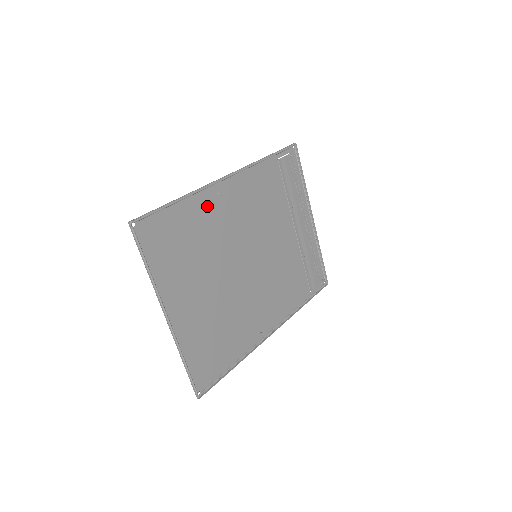
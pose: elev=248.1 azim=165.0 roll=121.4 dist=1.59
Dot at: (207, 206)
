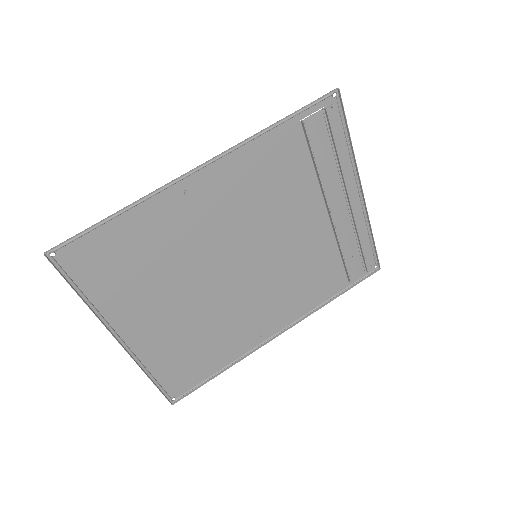
Dot at: (170, 211)
